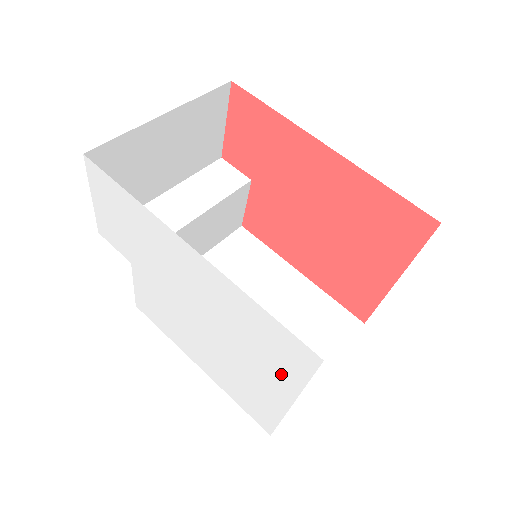
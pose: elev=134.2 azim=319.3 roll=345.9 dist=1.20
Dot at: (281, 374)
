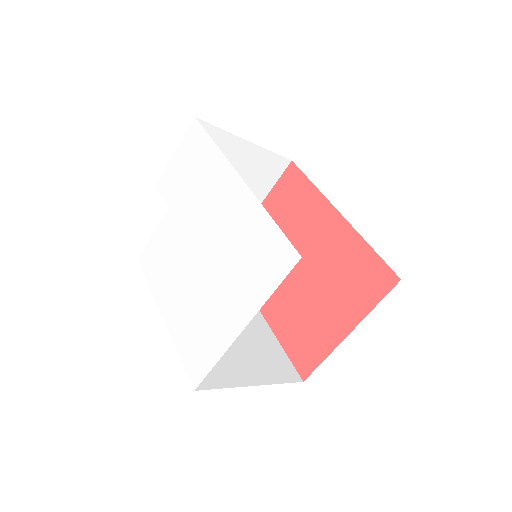
Dot at: (252, 290)
